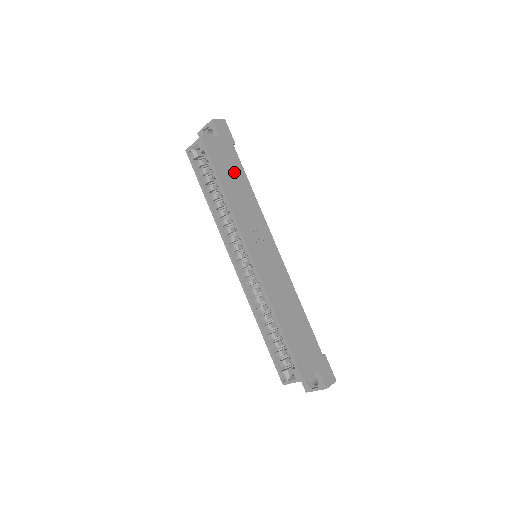
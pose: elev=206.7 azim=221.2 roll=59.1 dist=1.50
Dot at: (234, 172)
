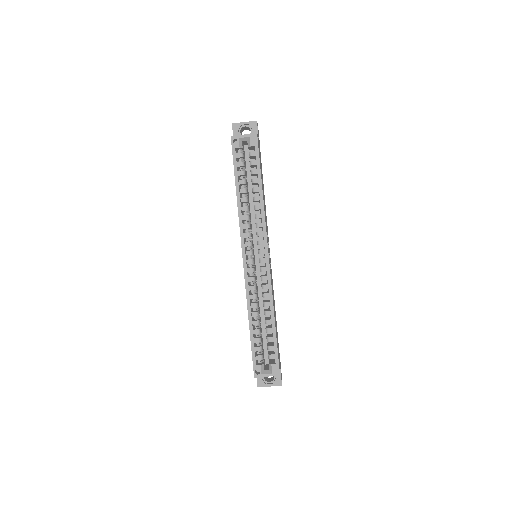
Dot at: occluded
